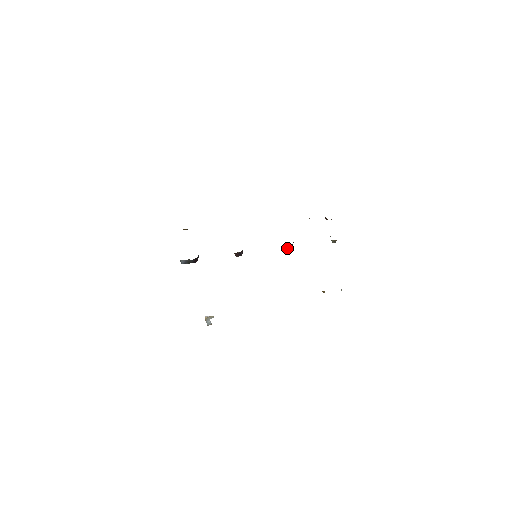
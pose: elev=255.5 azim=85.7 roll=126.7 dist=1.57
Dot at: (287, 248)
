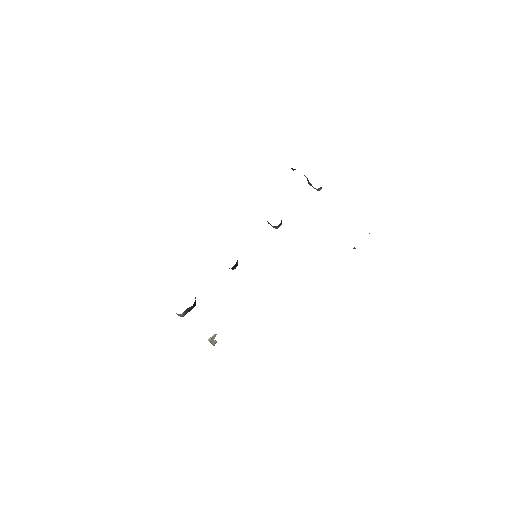
Dot at: (279, 226)
